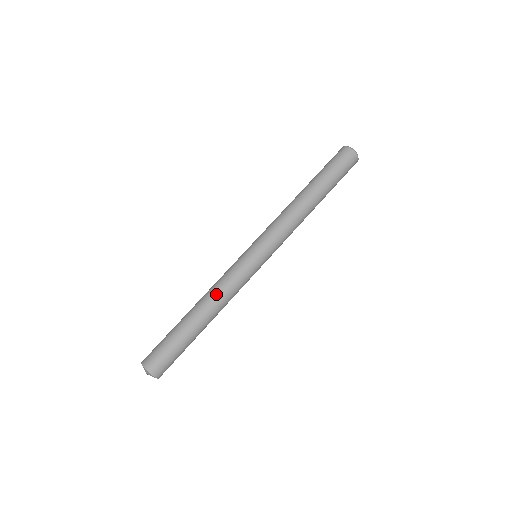
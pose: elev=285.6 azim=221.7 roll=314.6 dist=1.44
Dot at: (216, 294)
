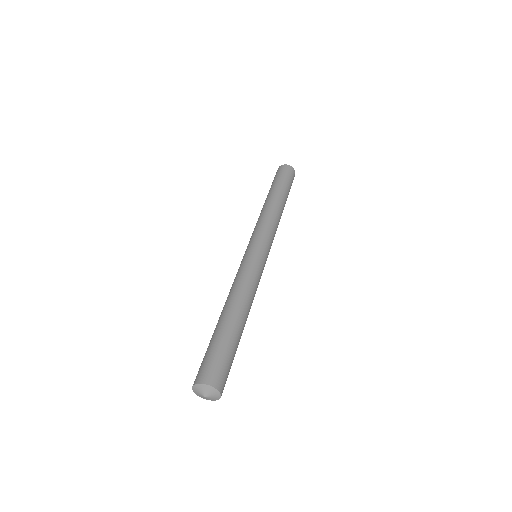
Dot at: (231, 291)
